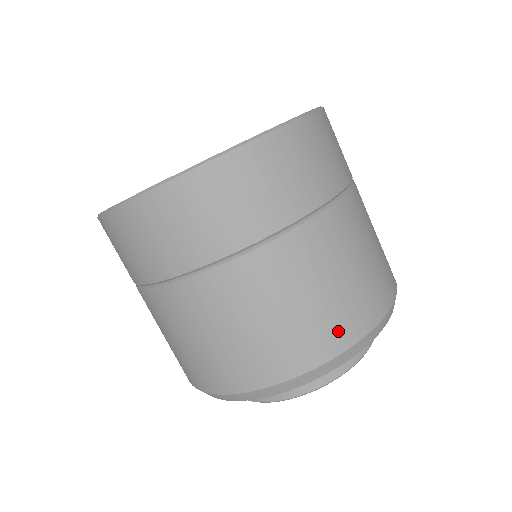
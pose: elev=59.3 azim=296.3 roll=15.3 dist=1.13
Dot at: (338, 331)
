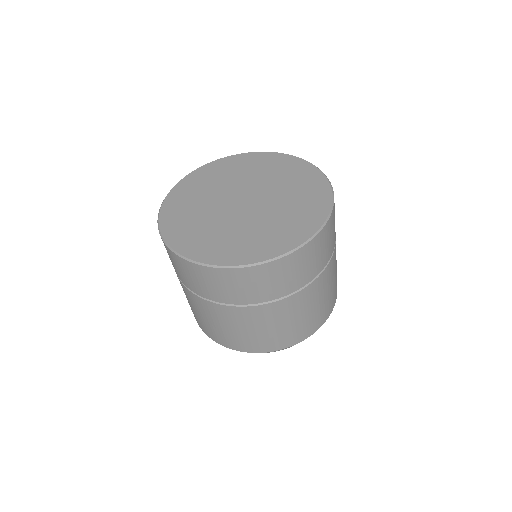
Dot at: (302, 333)
